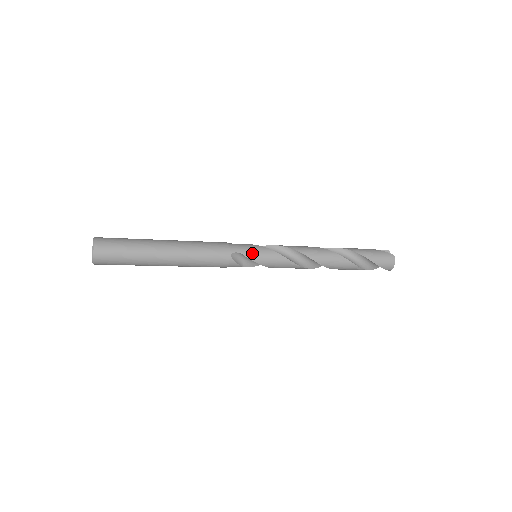
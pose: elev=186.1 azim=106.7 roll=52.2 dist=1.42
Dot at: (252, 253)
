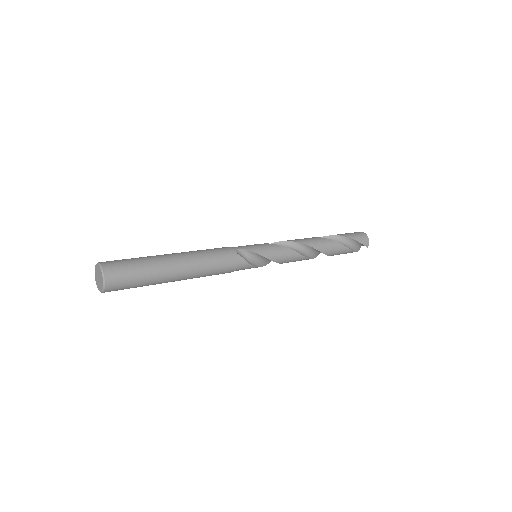
Dot at: (253, 247)
